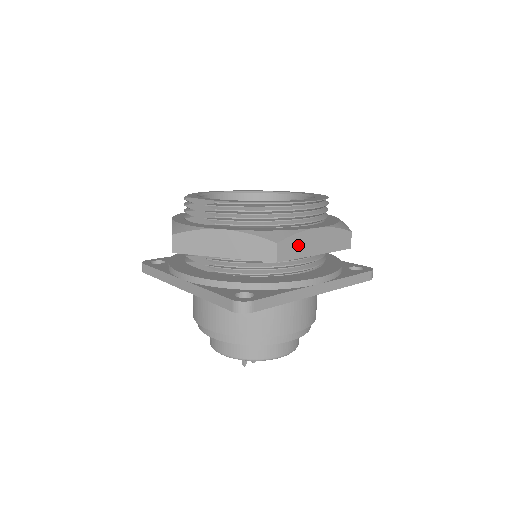
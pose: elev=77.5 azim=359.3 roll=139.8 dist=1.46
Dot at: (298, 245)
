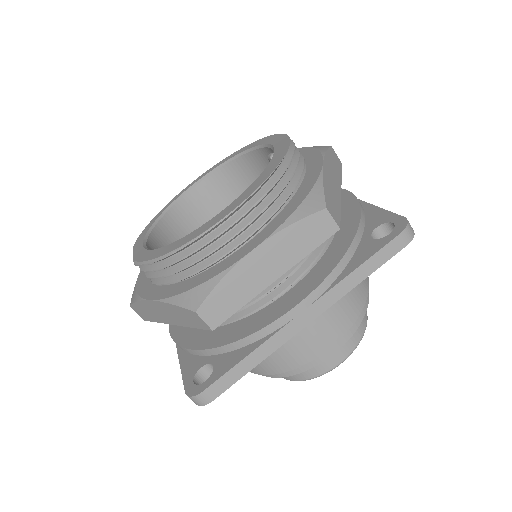
Dot at: (234, 291)
